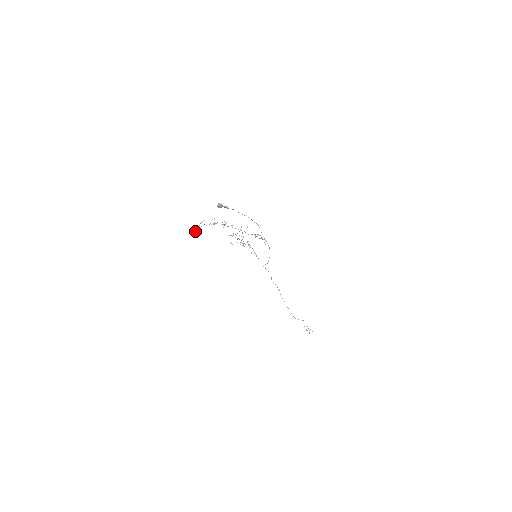
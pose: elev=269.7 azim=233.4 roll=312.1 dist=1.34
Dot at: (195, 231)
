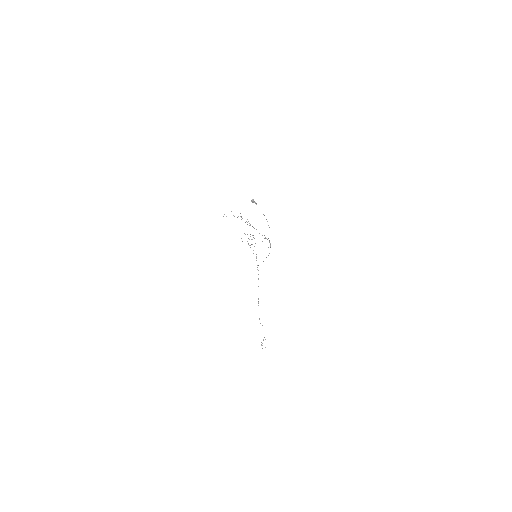
Dot at: occluded
